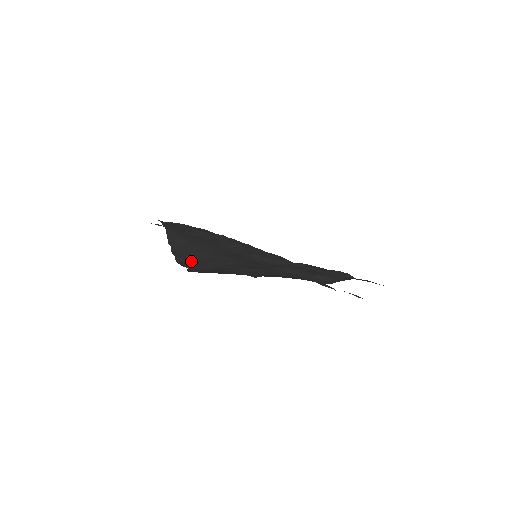
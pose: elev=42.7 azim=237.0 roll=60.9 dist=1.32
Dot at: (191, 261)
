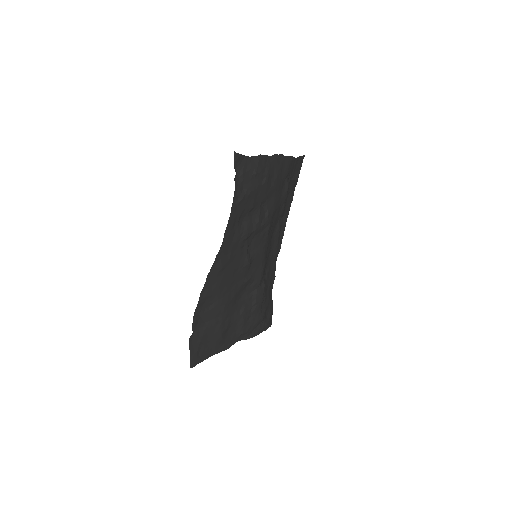
Dot at: (203, 307)
